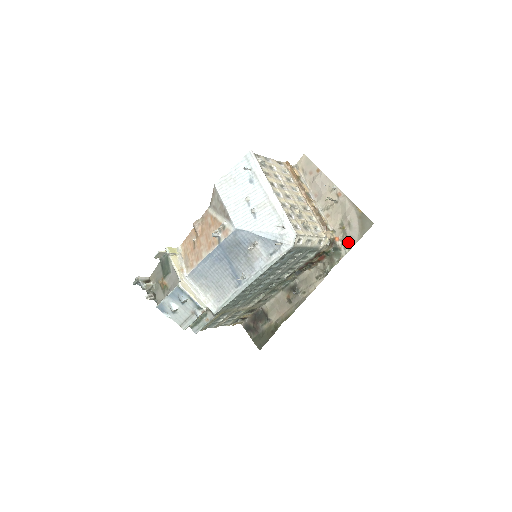
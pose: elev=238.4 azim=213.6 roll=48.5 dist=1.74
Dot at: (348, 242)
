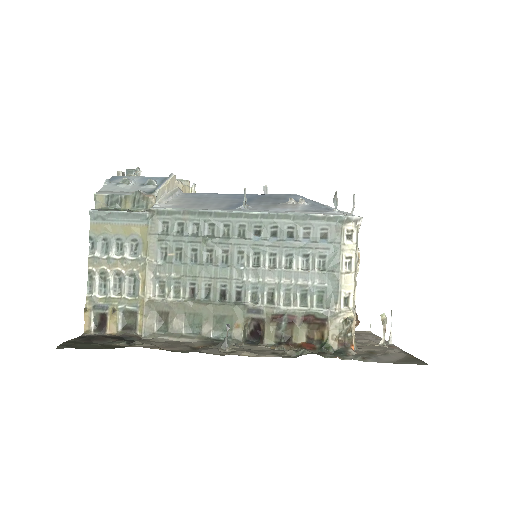
Dot at: (368, 357)
